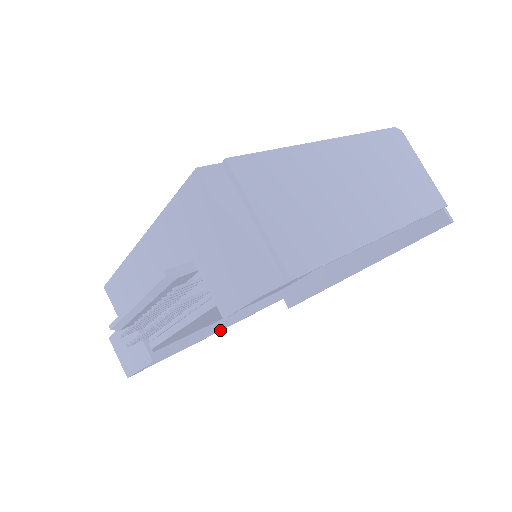
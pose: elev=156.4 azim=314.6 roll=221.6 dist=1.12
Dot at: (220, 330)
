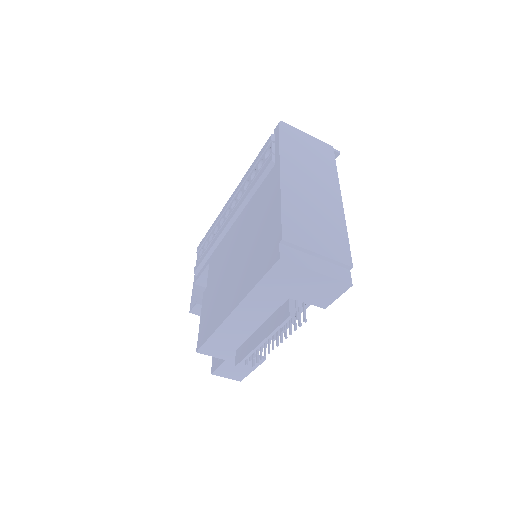
Dot at: occluded
